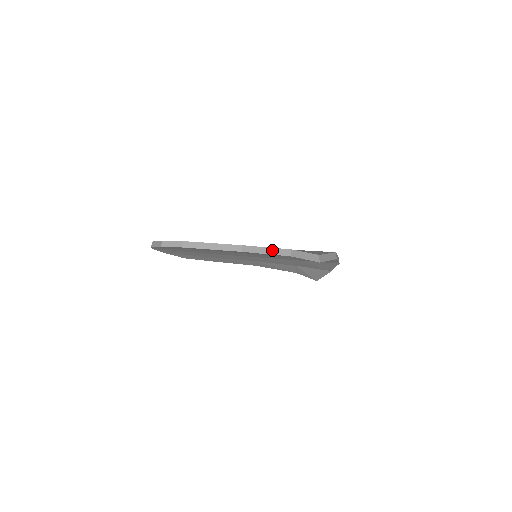
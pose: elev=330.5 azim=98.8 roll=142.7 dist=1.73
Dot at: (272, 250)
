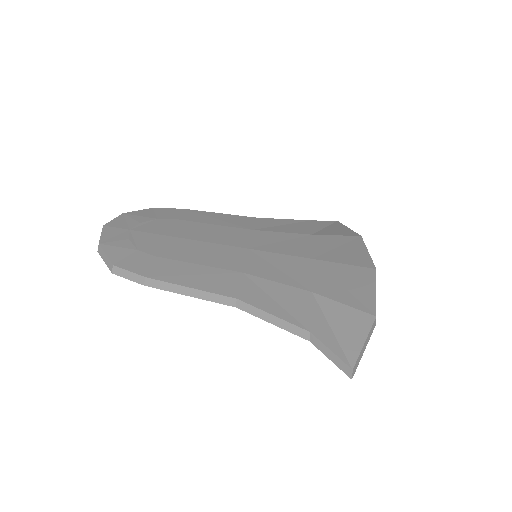
Dot at: (282, 323)
